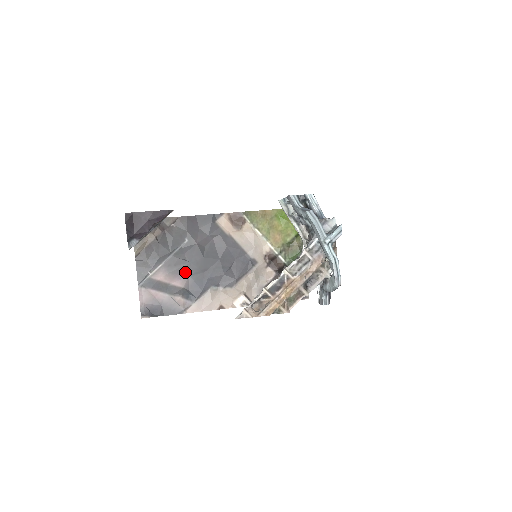
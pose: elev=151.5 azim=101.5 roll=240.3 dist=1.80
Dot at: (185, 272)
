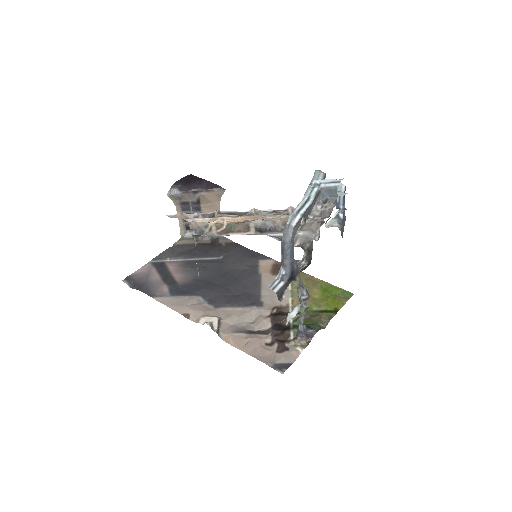
Dot at: (193, 274)
